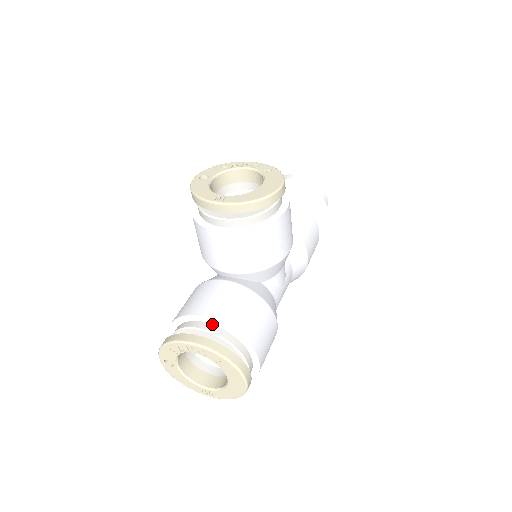
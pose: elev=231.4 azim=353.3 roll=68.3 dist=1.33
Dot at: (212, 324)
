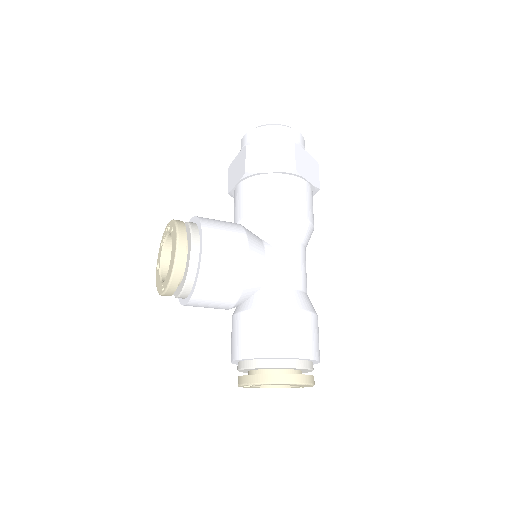
Dot at: (243, 361)
